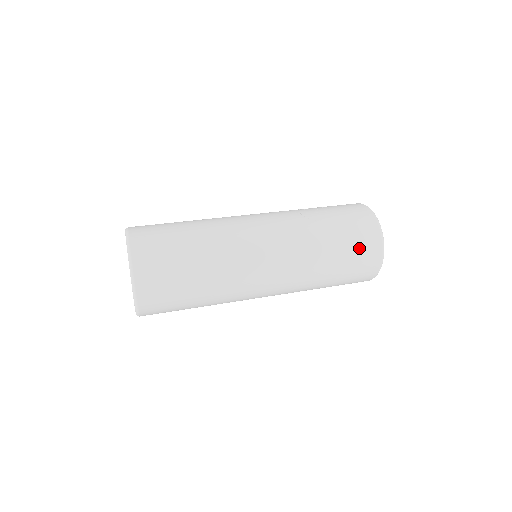
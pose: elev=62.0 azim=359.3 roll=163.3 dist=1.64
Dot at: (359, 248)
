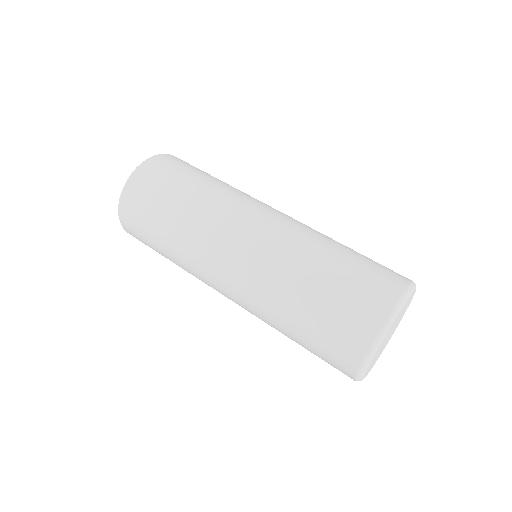
Dot at: (354, 295)
